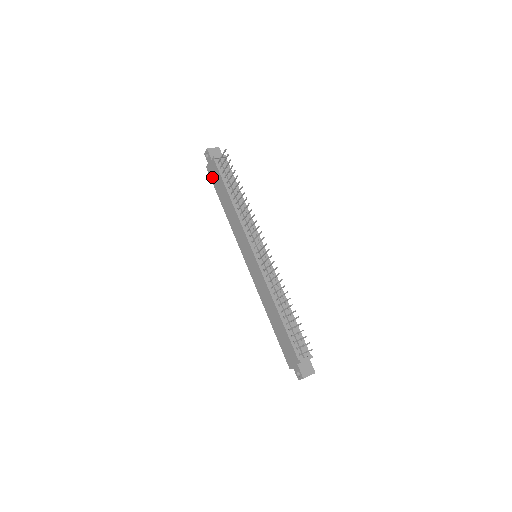
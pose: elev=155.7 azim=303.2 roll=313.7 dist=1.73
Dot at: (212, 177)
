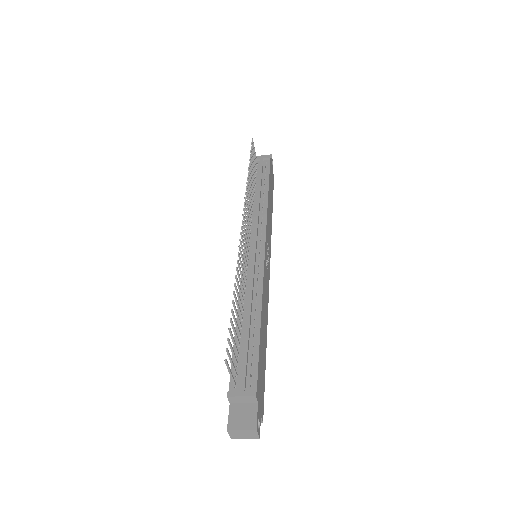
Dot at: occluded
